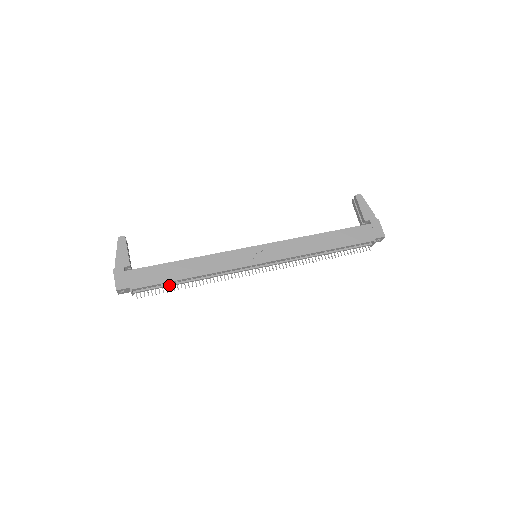
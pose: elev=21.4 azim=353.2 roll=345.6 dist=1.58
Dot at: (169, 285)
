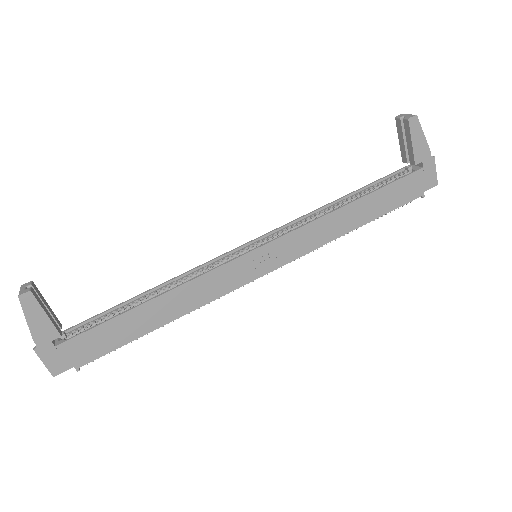
Dot at: (133, 338)
